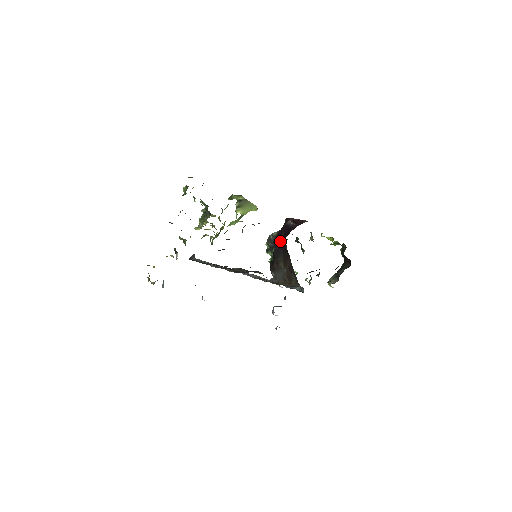
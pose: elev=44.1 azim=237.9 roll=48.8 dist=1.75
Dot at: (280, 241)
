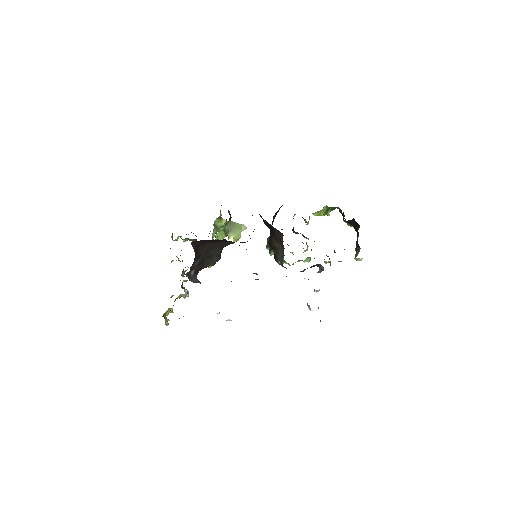
Dot at: occluded
